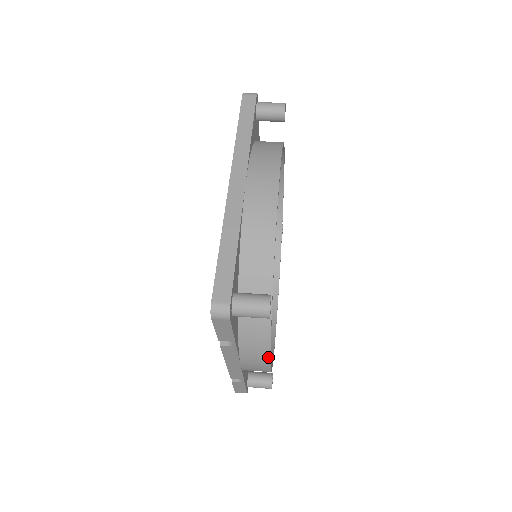
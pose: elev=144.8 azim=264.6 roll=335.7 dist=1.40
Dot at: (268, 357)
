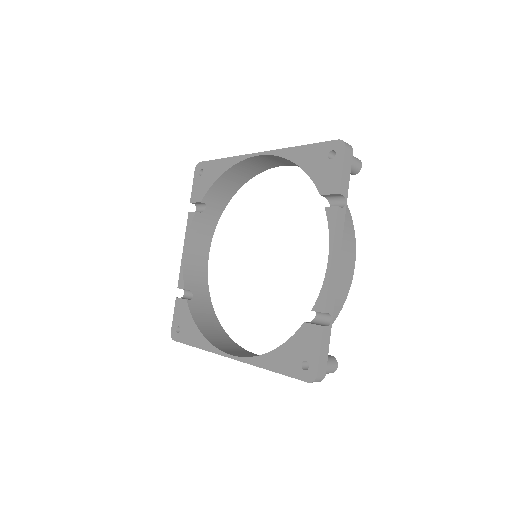
Dot at: (354, 243)
